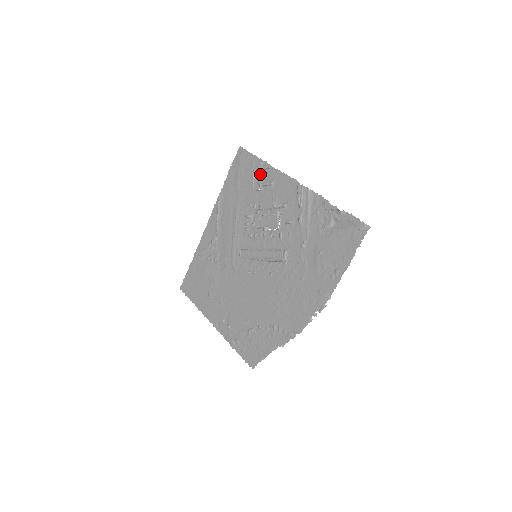
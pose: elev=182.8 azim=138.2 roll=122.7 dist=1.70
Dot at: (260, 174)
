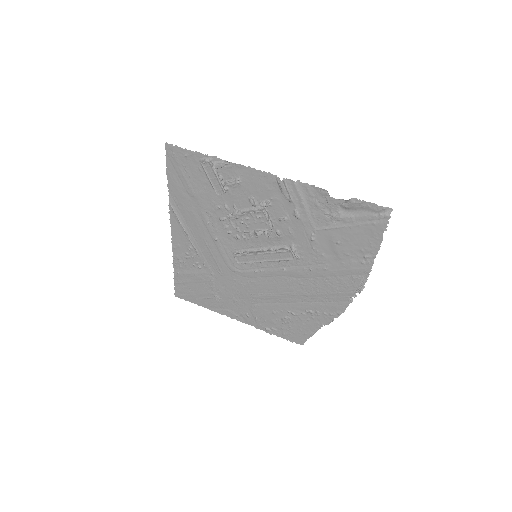
Dot at: (218, 176)
